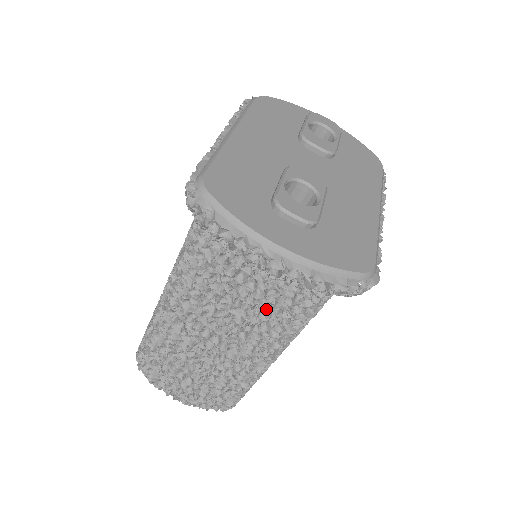
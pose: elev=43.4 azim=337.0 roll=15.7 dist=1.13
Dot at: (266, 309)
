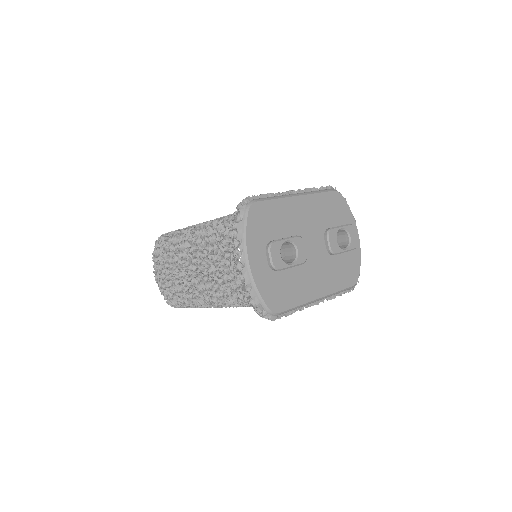
Dot at: (224, 279)
